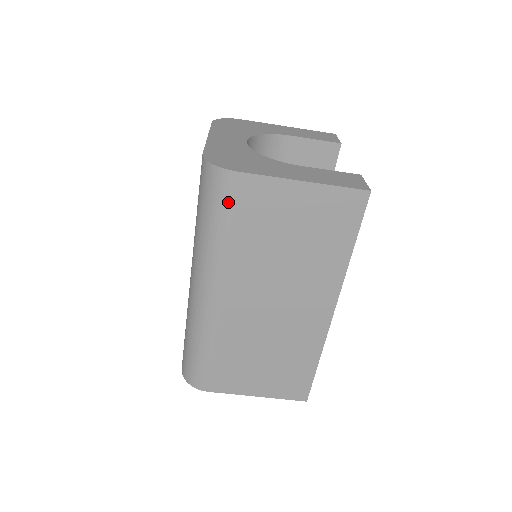
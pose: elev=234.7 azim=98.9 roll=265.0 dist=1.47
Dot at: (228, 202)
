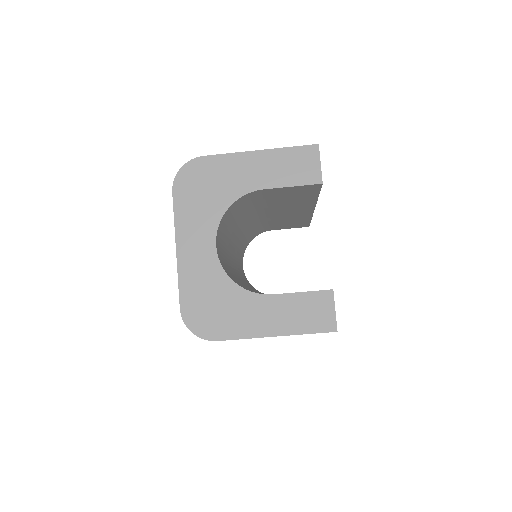
Dot at: occluded
